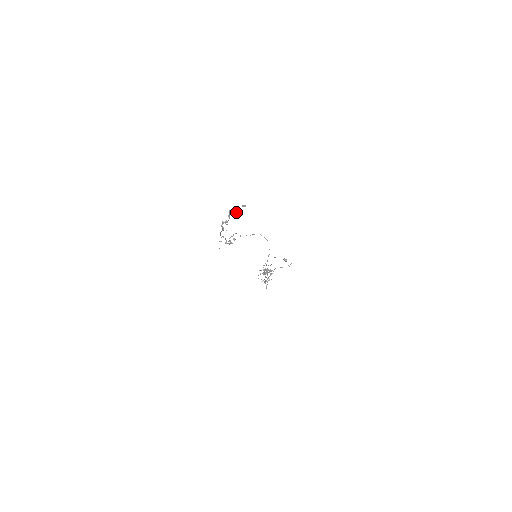
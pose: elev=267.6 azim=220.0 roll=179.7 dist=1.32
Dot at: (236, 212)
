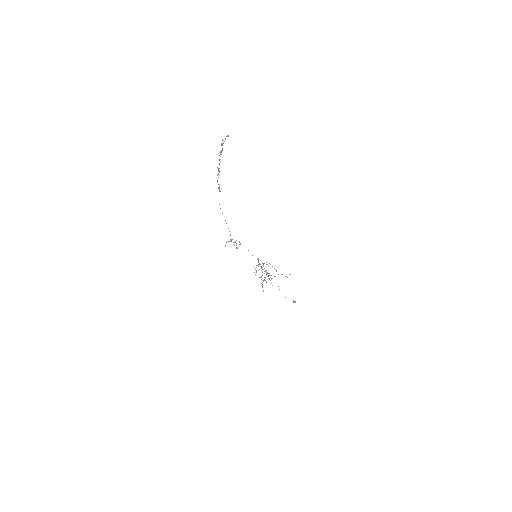
Dot at: (222, 144)
